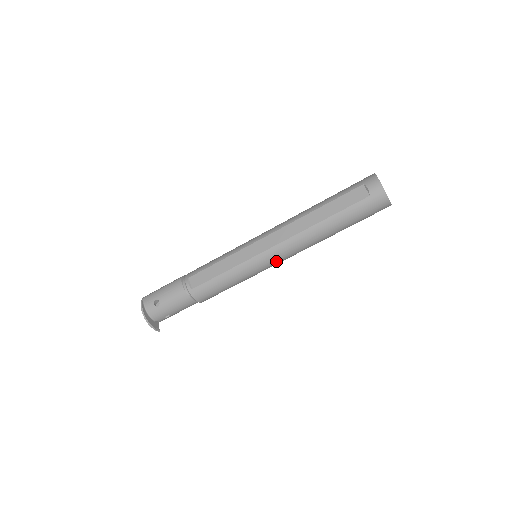
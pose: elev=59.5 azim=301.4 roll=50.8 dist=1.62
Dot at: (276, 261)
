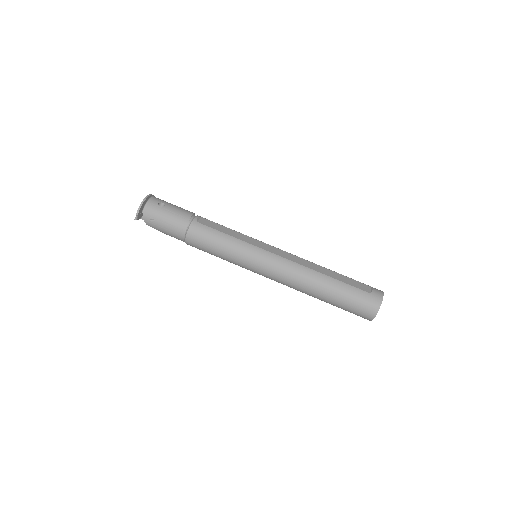
Dot at: (269, 268)
